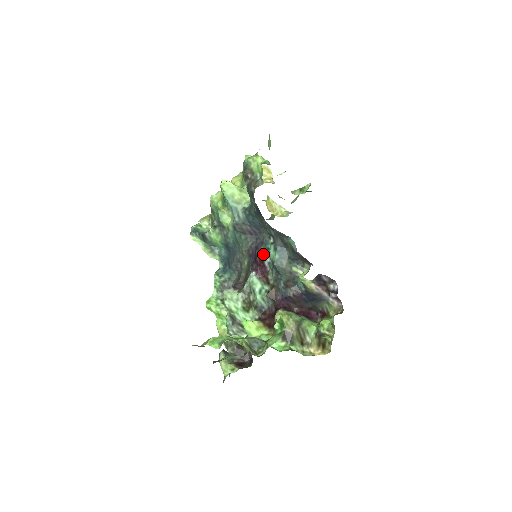
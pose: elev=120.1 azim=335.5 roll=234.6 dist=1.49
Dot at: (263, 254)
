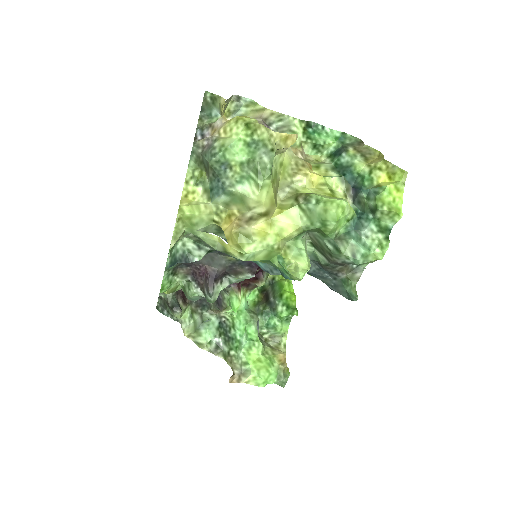
Dot at: occluded
